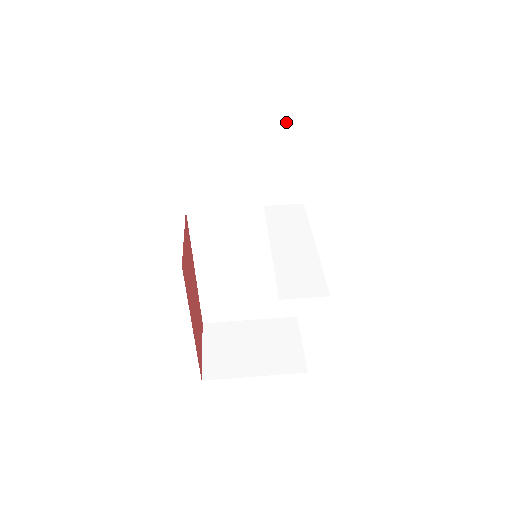
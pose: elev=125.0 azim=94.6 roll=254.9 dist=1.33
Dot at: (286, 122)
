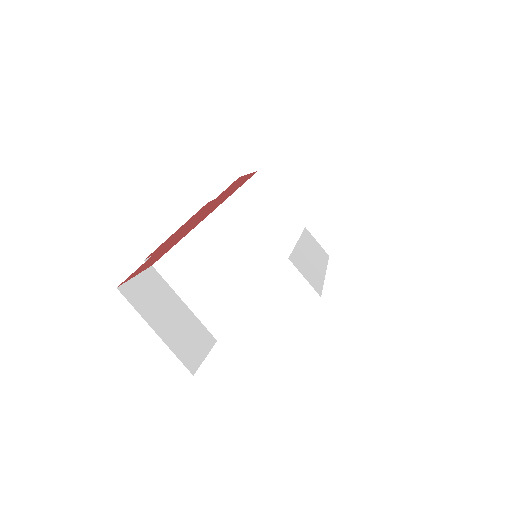
Dot at: occluded
